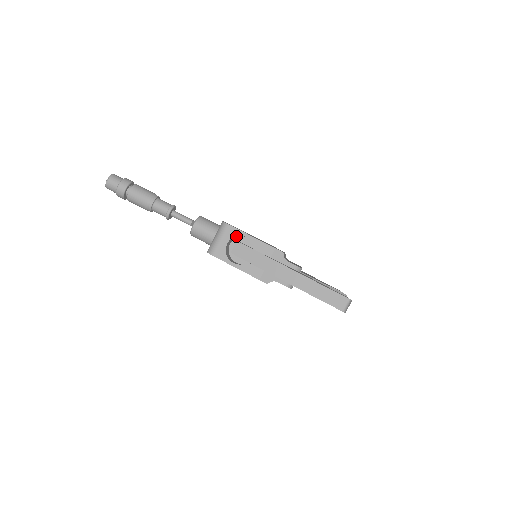
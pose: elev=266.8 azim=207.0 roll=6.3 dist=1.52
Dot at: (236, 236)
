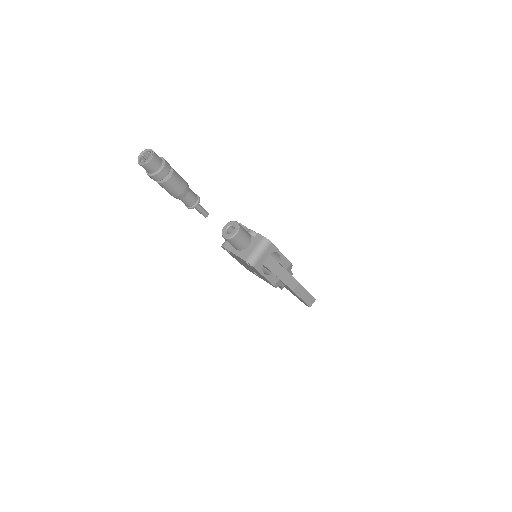
Dot at: (270, 251)
